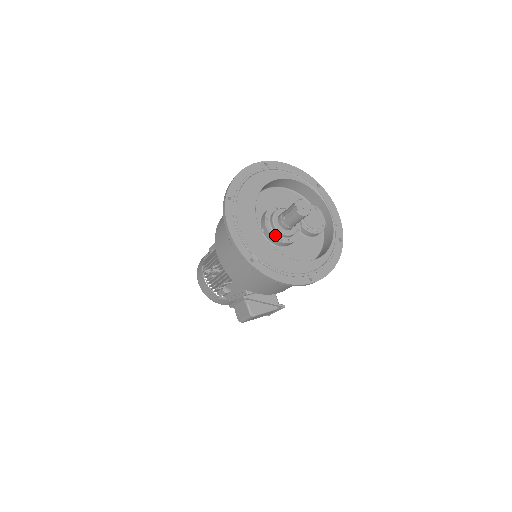
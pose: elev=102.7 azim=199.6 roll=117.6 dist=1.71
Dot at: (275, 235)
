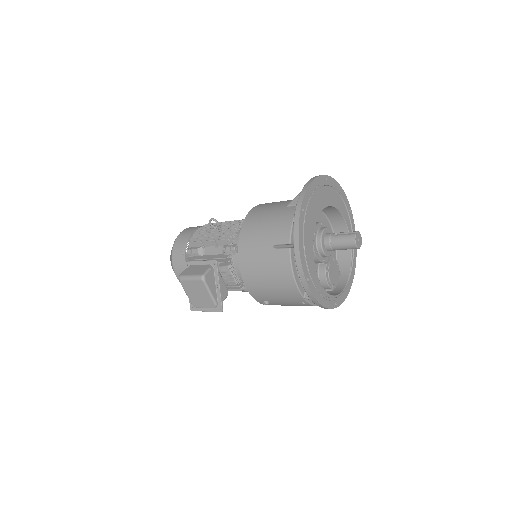
Dot at: (315, 236)
